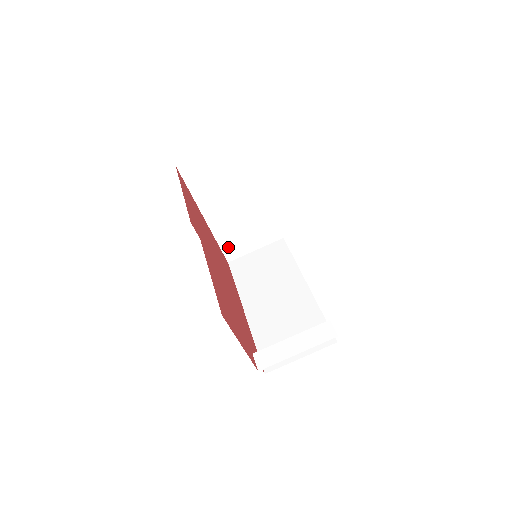
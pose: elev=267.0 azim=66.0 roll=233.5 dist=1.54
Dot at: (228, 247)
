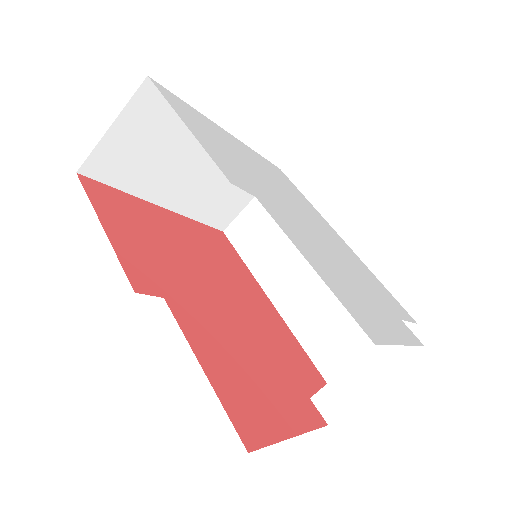
Dot at: (213, 217)
